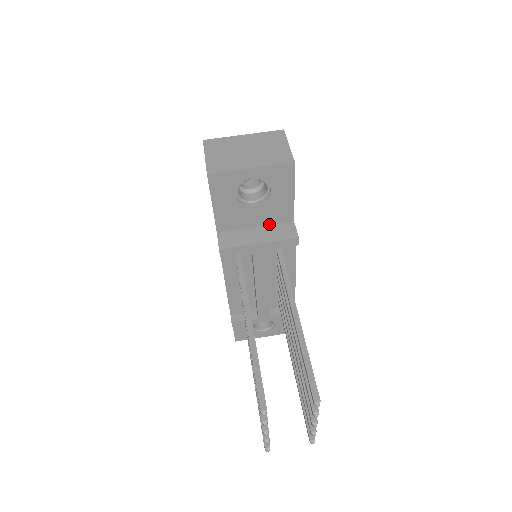
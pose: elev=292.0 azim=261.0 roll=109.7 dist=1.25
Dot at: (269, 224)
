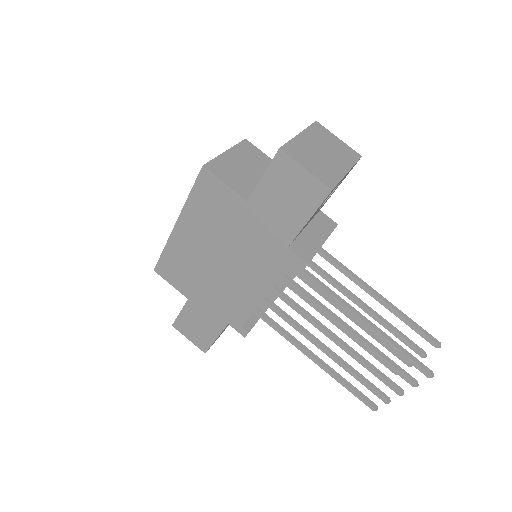
Dot at: (311, 220)
